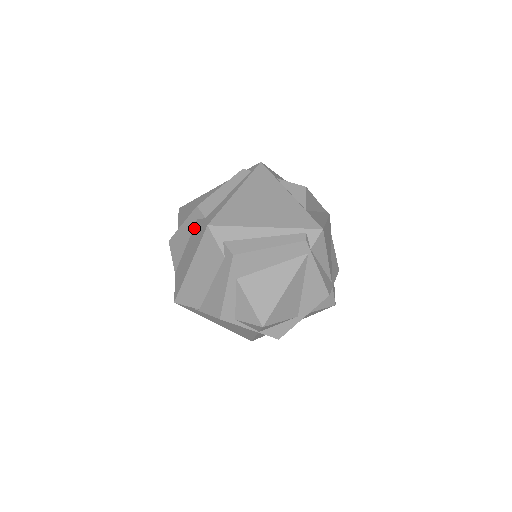
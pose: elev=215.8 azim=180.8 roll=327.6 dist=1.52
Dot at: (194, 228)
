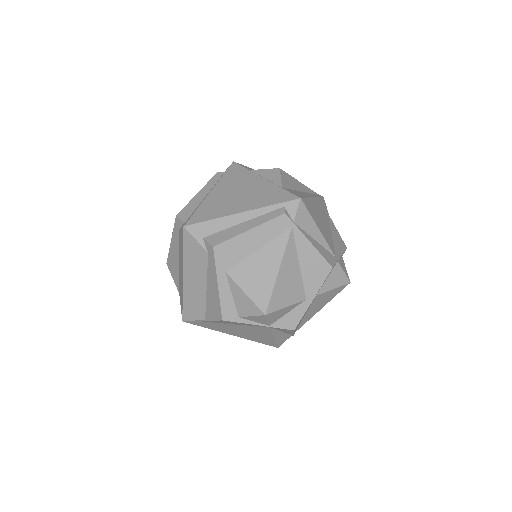
Dot at: (179, 238)
